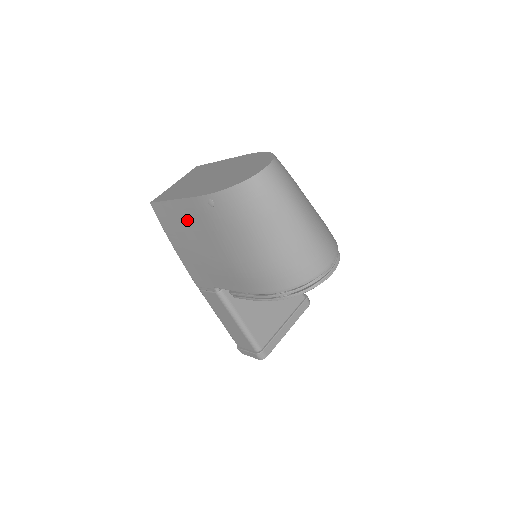
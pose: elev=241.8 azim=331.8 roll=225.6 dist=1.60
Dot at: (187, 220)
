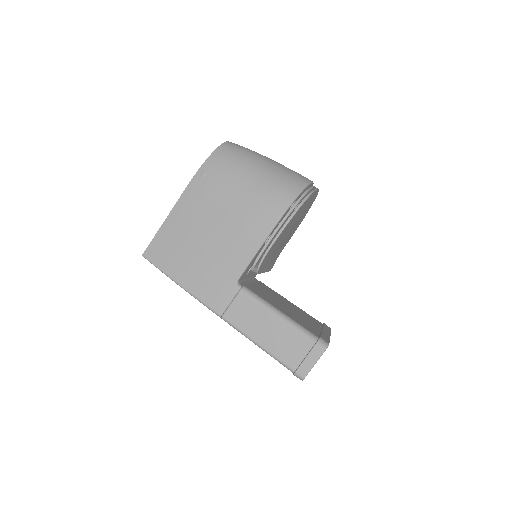
Dot at: (186, 222)
